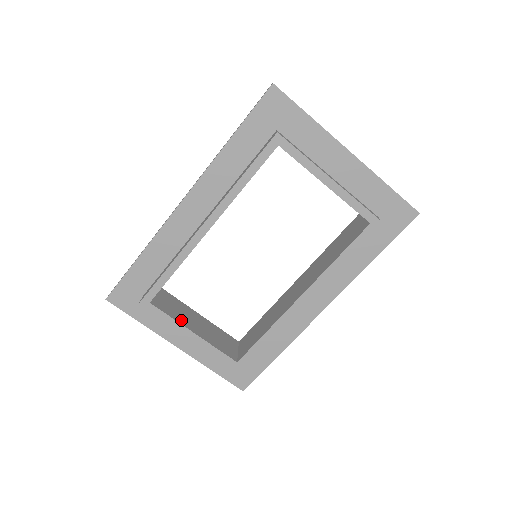
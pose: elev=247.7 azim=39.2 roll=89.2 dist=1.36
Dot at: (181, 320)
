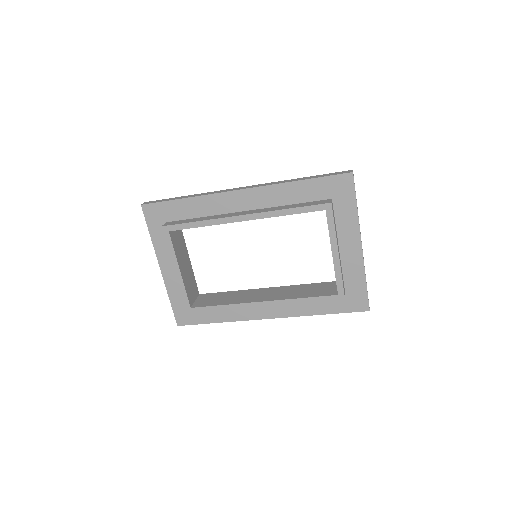
Dot at: (178, 256)
